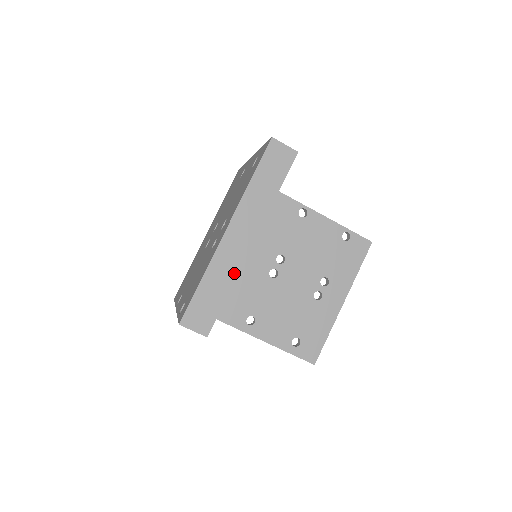
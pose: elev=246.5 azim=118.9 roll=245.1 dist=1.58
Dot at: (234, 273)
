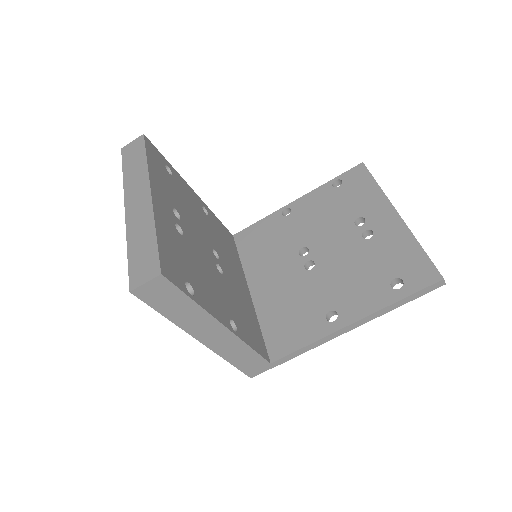
Dot at: (150, 219)
